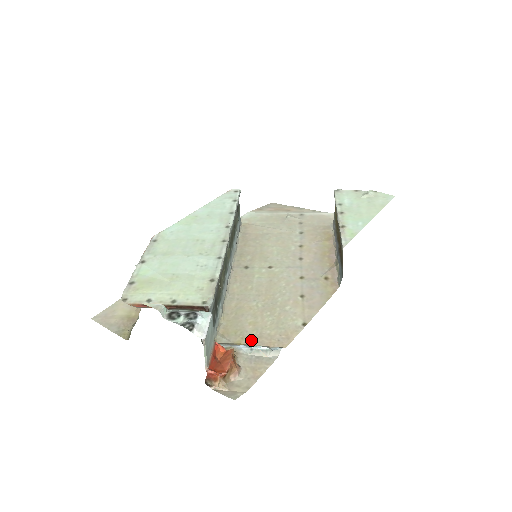
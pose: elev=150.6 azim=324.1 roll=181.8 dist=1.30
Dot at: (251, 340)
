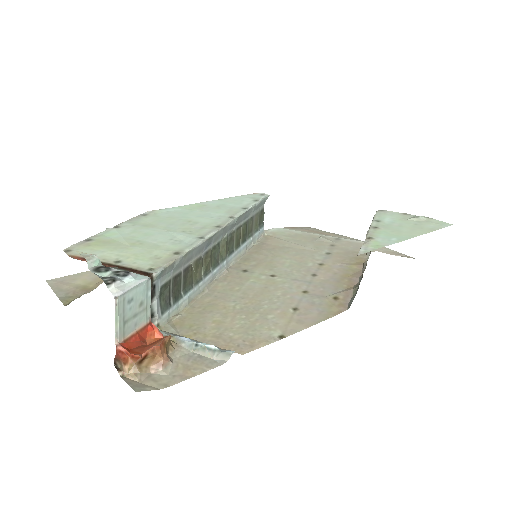
Dot at: (204, 337)
